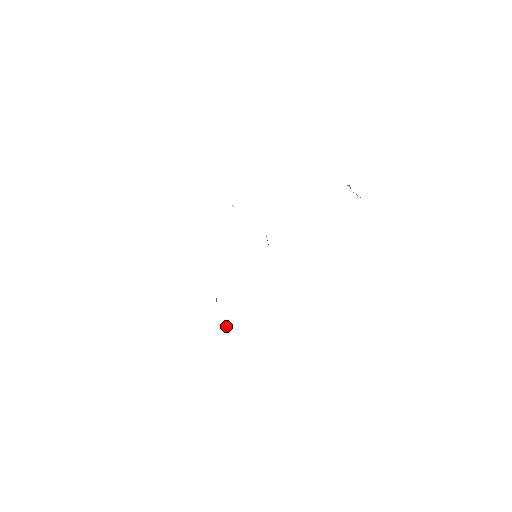
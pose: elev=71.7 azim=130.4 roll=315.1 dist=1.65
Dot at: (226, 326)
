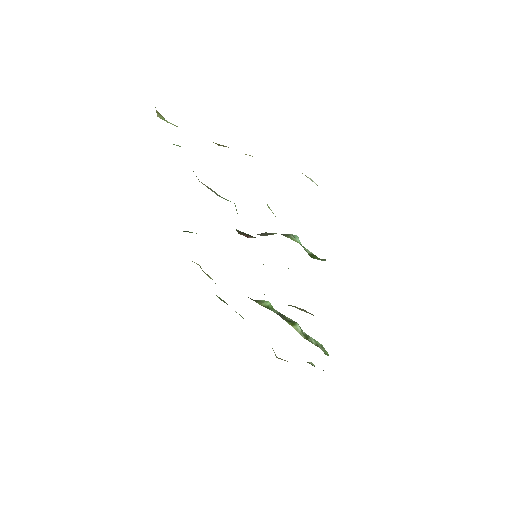
Dot at: (299, 331)
